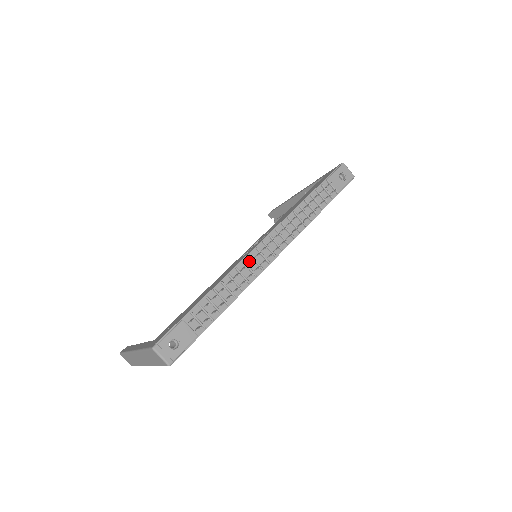
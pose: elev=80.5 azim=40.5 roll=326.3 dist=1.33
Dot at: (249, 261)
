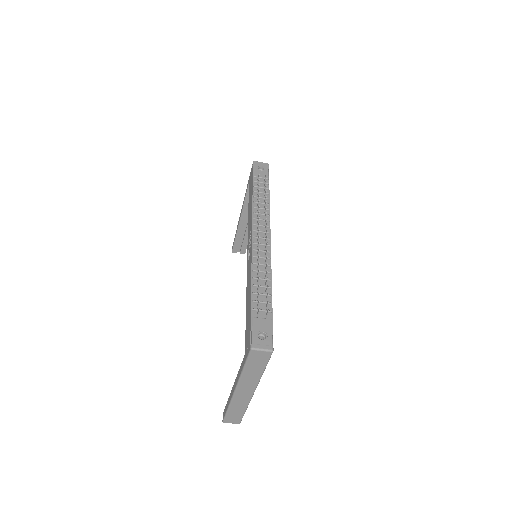
Dot at: (256, 254)
